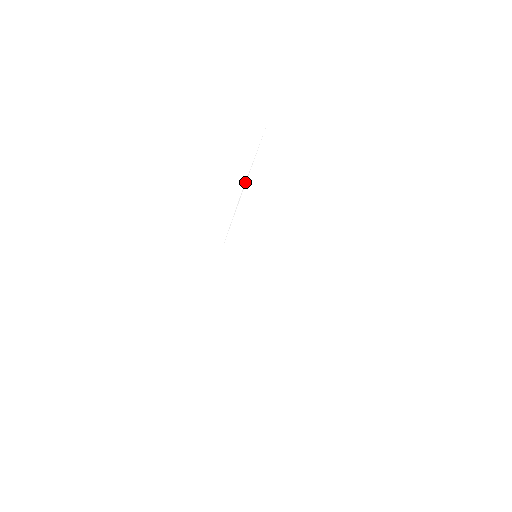
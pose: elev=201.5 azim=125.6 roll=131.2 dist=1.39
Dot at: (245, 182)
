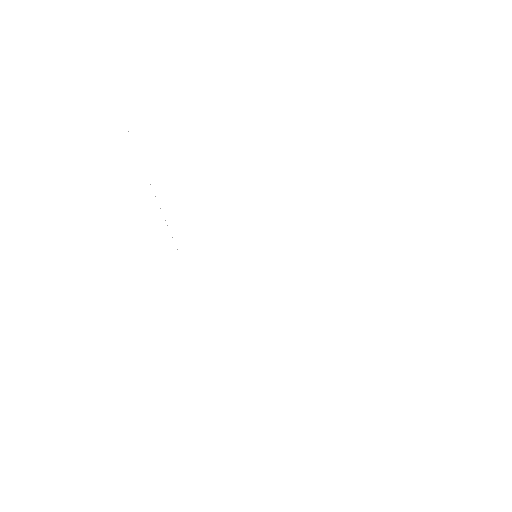
Dot at: occluded
